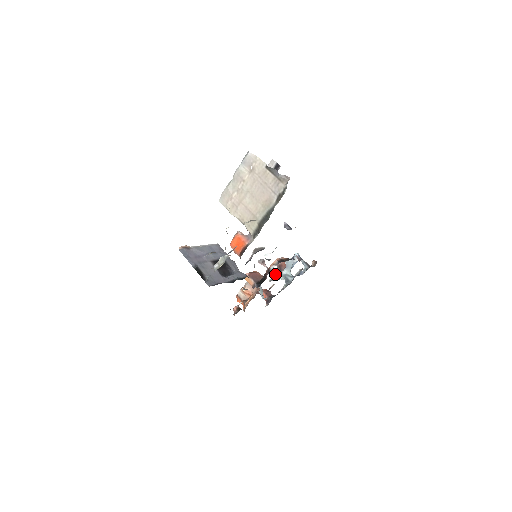
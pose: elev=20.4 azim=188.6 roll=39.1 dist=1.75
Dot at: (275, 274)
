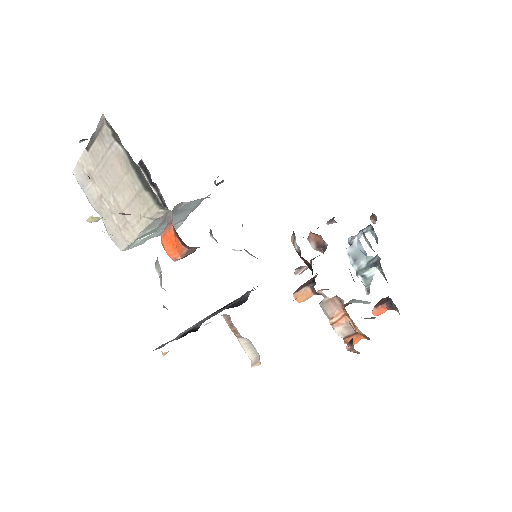
Dot at: occluded
